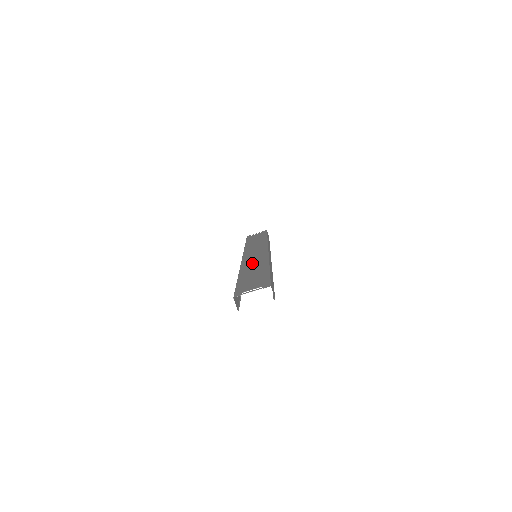
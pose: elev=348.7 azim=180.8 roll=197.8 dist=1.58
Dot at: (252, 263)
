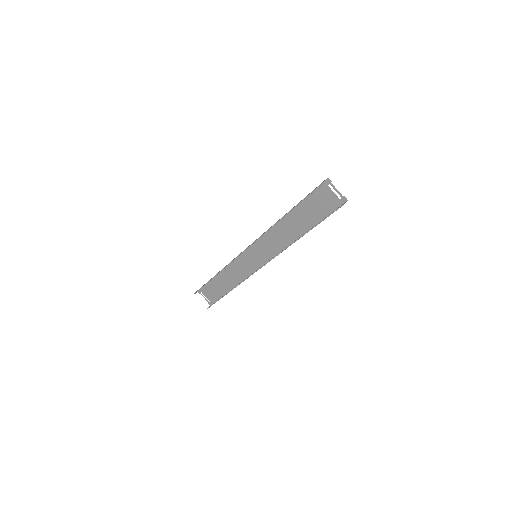
Dot at: (278, 235)
